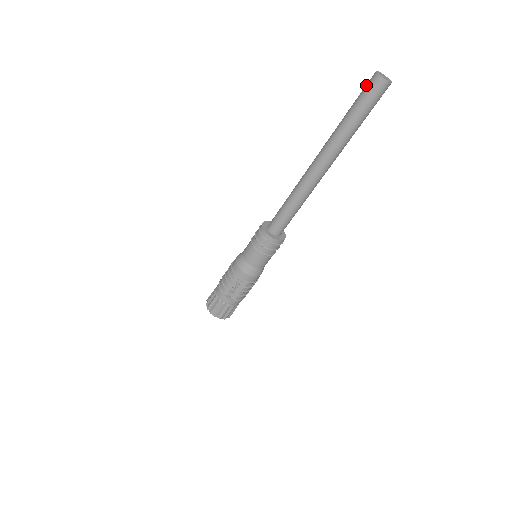
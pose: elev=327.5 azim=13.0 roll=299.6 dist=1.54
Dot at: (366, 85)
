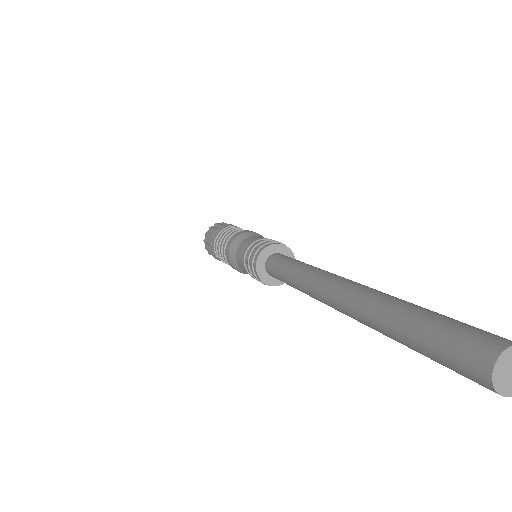
Dot at: (458, 351)
